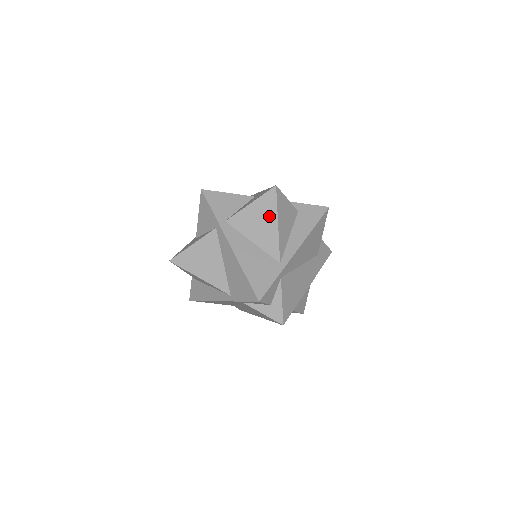
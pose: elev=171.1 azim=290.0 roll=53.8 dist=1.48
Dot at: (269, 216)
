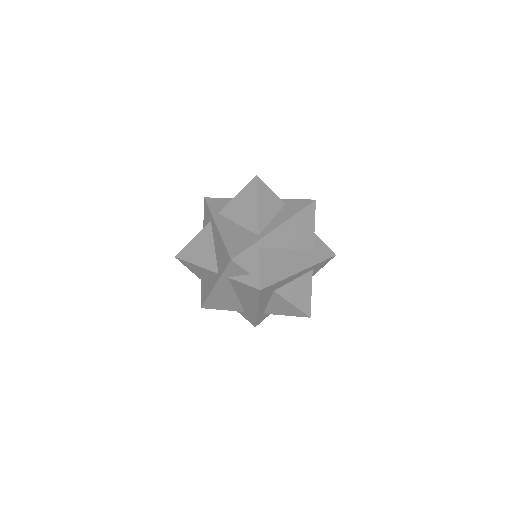
Dot at: (251, 200)
